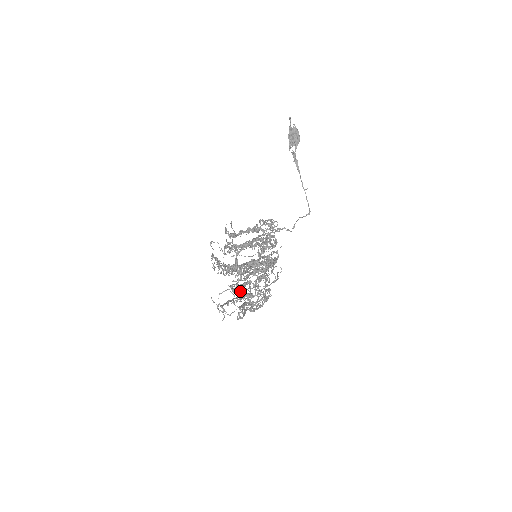
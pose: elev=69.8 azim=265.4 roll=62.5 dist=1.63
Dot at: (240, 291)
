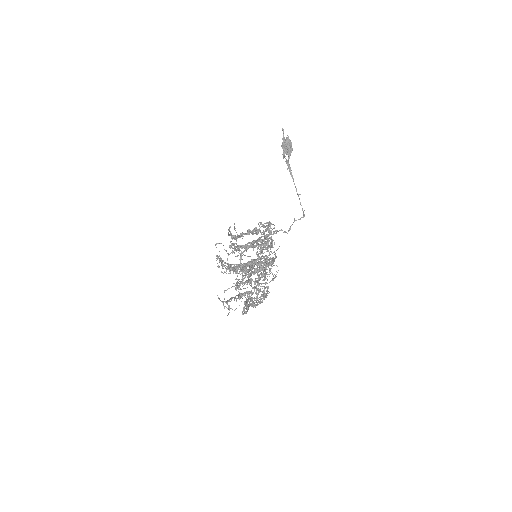
Dot at: (243, 288)
